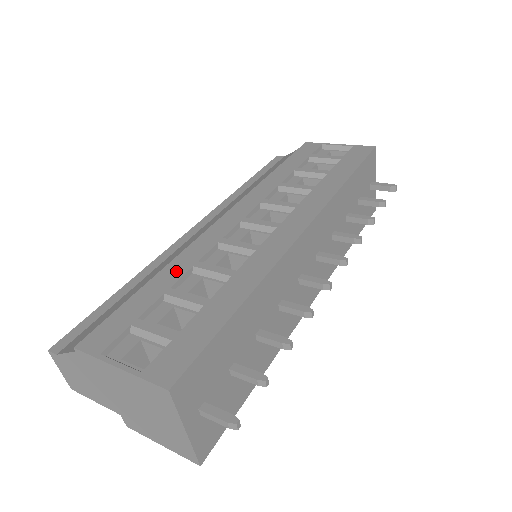
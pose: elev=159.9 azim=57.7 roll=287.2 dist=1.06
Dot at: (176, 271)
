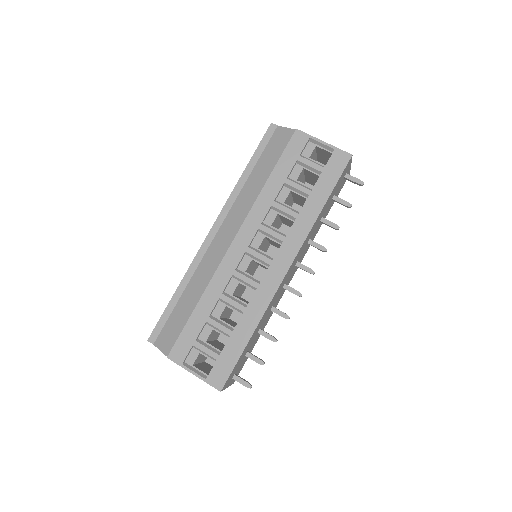
Dot at: (210, 301)
